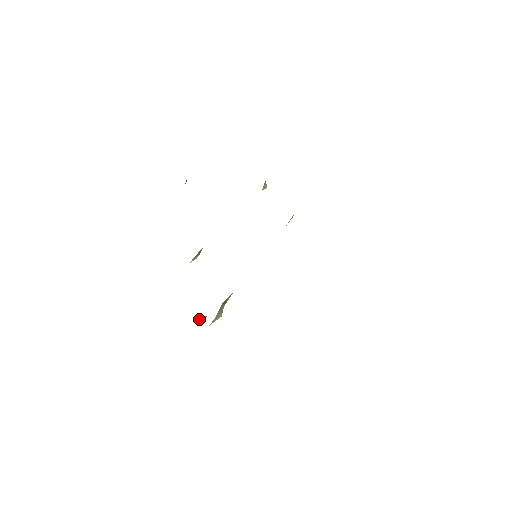
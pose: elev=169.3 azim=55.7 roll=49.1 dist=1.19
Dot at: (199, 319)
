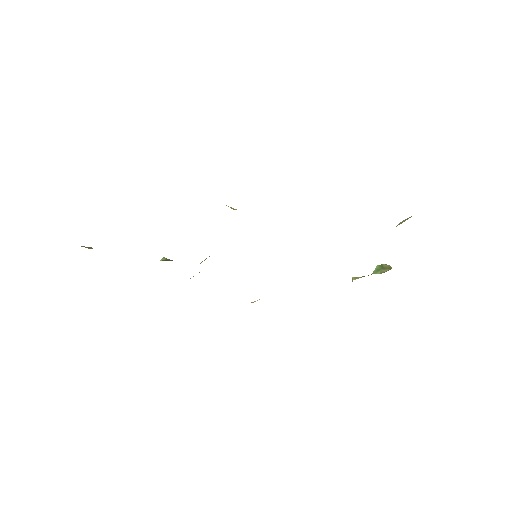
Dot at: occluded
